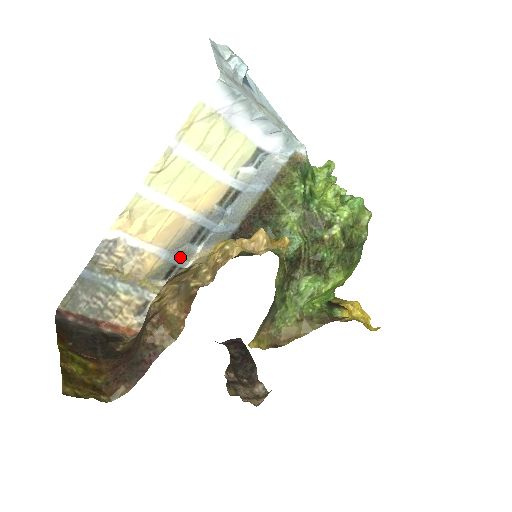
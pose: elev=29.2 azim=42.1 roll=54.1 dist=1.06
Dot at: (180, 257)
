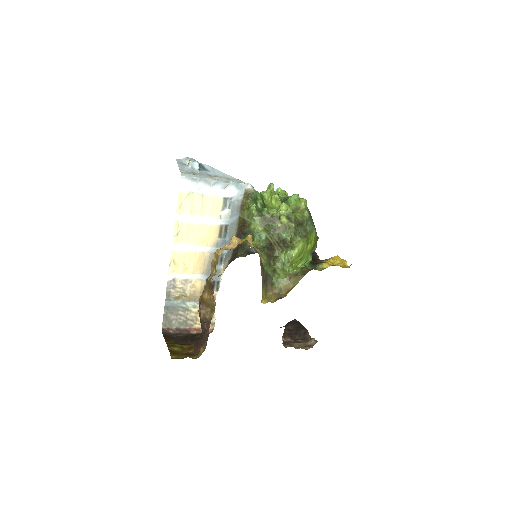
Dot at: occluded
